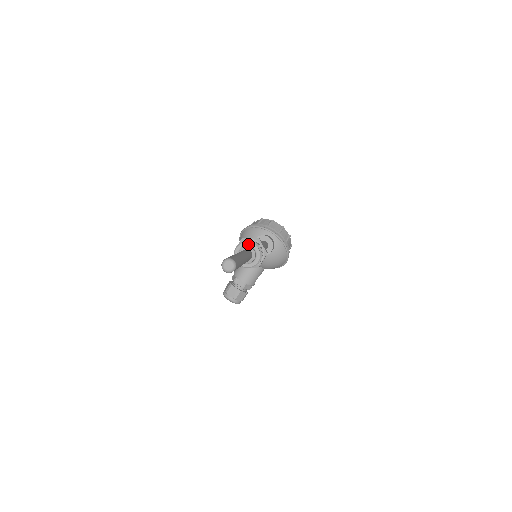
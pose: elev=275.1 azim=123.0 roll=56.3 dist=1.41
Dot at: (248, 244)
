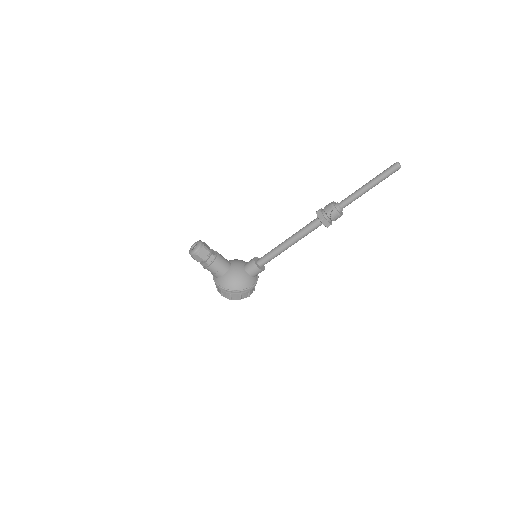
Dot at: occluded
